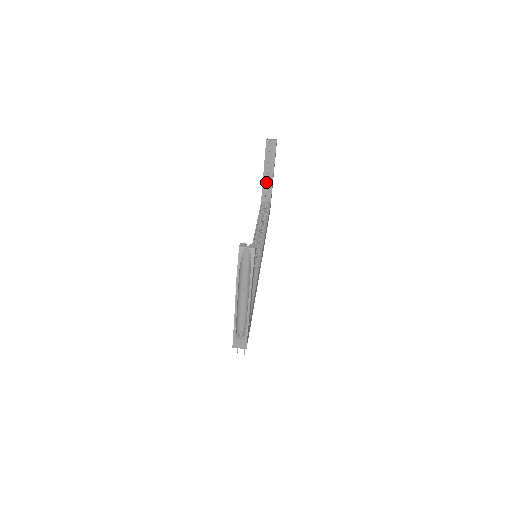
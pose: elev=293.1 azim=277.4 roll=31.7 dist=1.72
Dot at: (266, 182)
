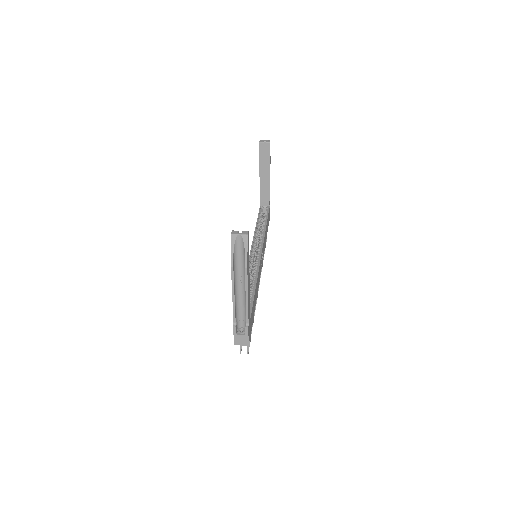
Dot at: (263, 185)
